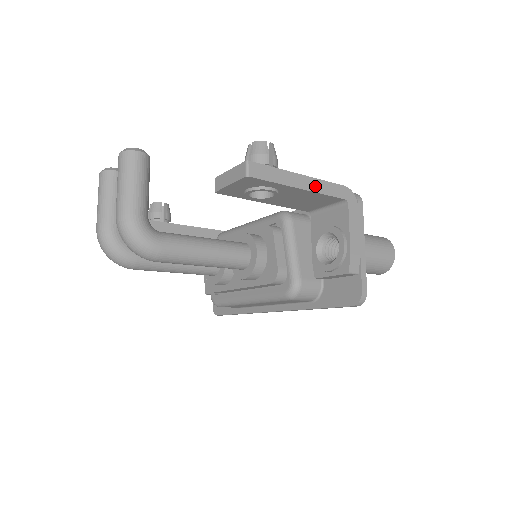
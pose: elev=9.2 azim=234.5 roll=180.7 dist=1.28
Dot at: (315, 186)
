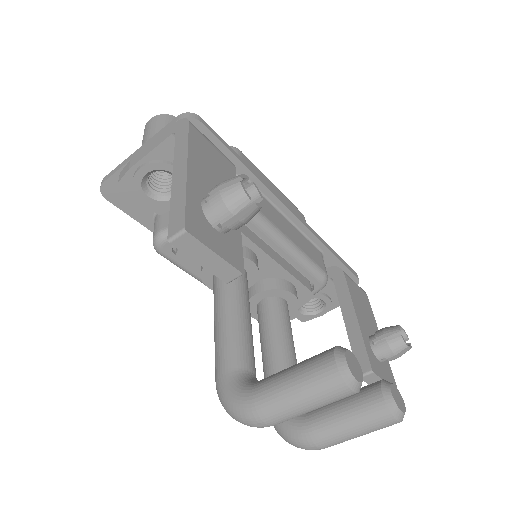
Dot at: occluded
